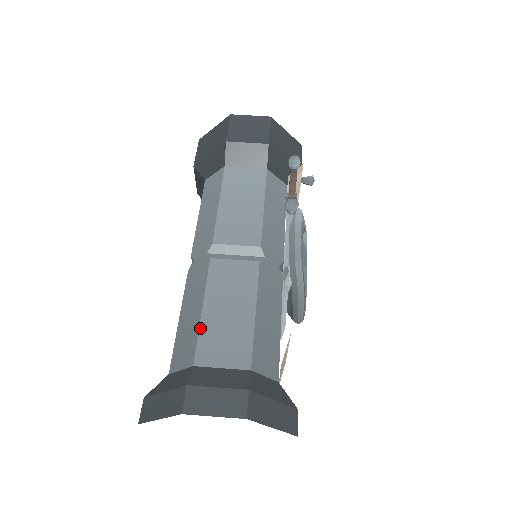
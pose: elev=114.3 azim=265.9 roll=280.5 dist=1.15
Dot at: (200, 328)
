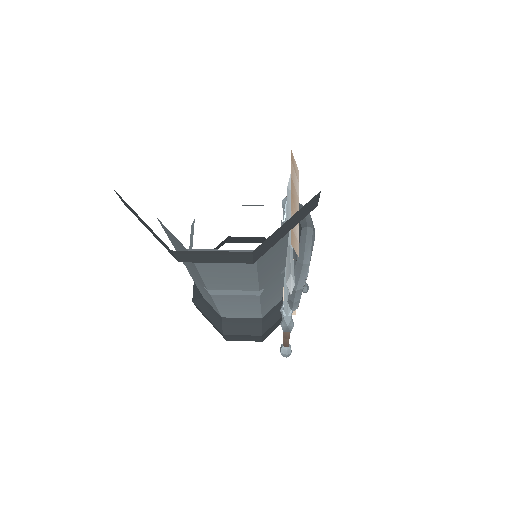
Dot at: occluded
